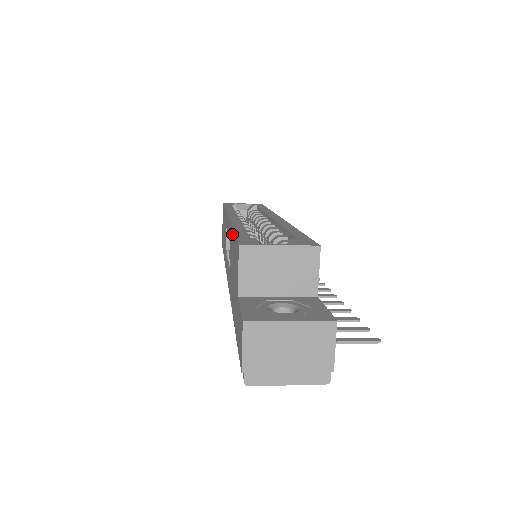
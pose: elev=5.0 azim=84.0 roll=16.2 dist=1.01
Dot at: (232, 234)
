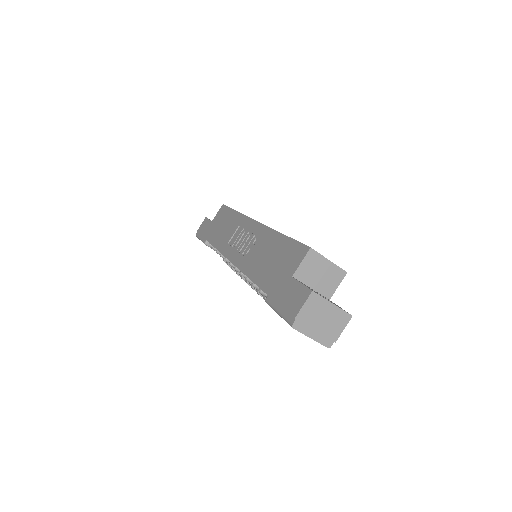
Dot at: (278, 236)
